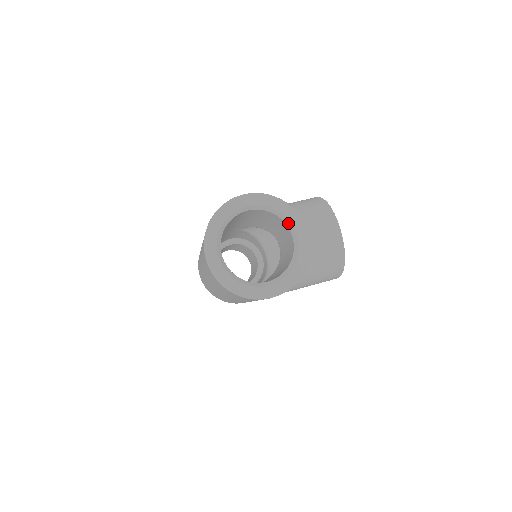
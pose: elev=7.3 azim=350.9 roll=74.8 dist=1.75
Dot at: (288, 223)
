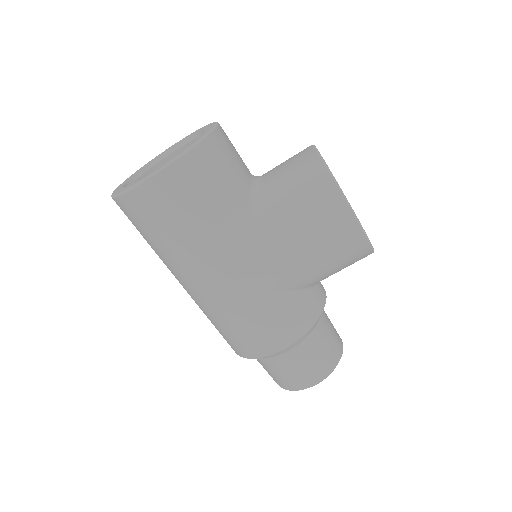
Dot at: occluded
